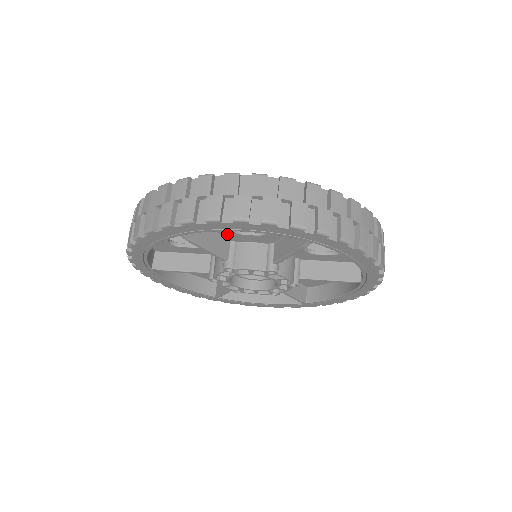
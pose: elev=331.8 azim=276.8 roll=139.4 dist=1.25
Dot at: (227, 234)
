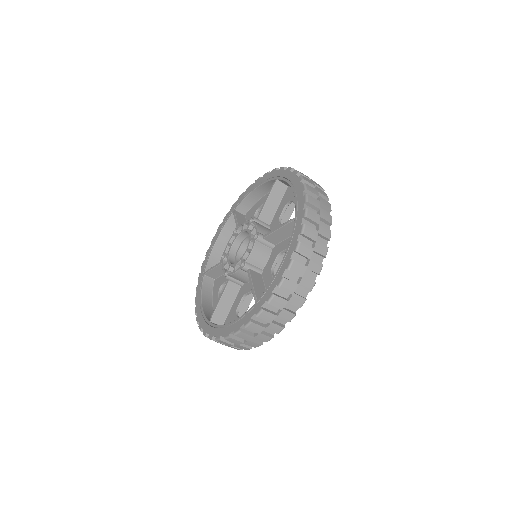
Dot at: occluded
